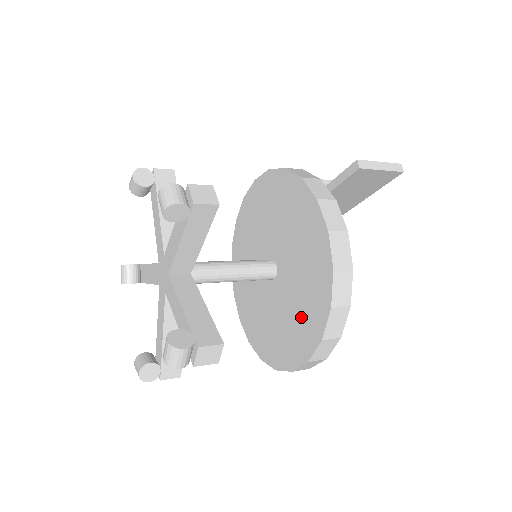
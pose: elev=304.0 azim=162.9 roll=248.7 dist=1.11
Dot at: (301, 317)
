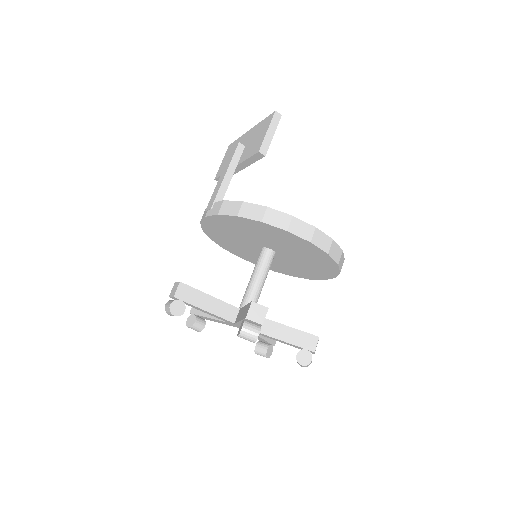
Dot at: (315, 266)
